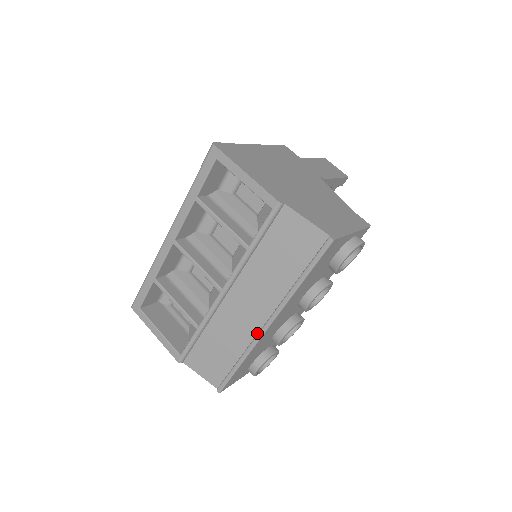
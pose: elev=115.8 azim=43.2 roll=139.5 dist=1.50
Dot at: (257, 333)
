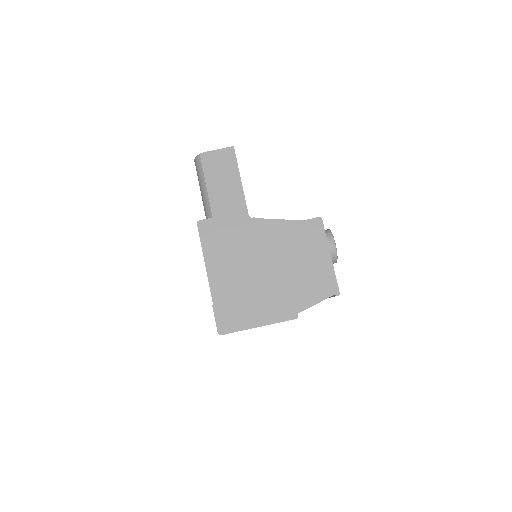
Dot at: occluded
